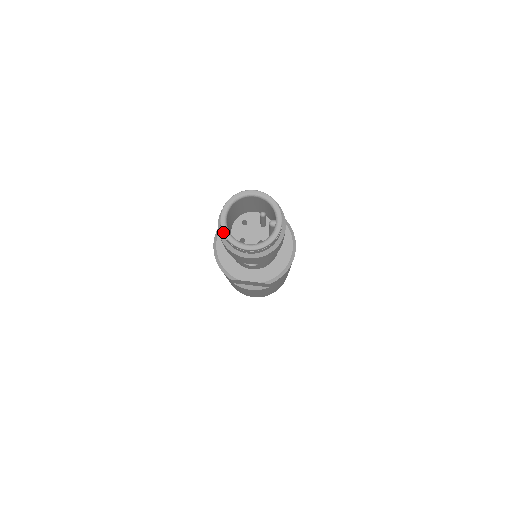
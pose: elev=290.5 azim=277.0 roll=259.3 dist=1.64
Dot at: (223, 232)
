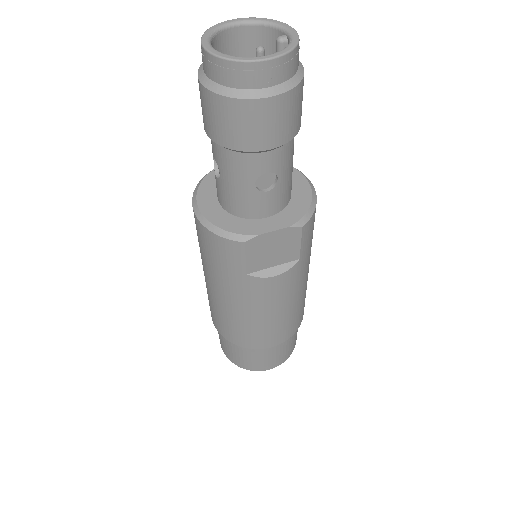
Dot at: (217, 55)
